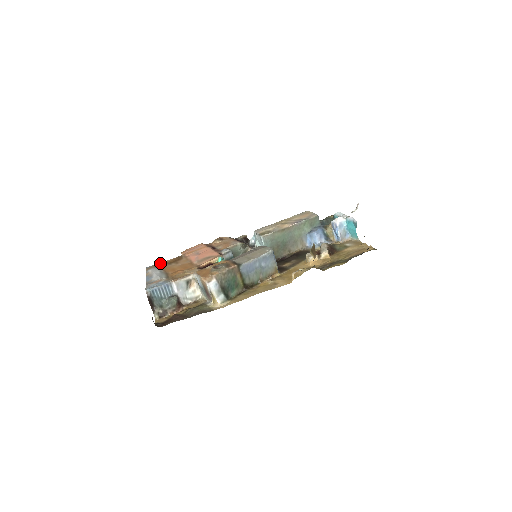
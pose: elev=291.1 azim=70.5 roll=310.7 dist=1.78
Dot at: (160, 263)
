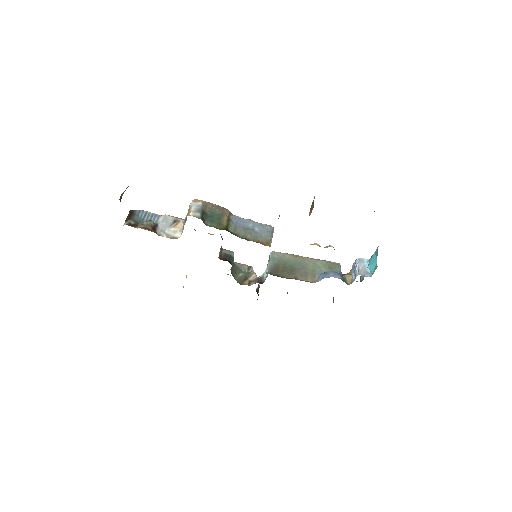
Dot at: occluded
